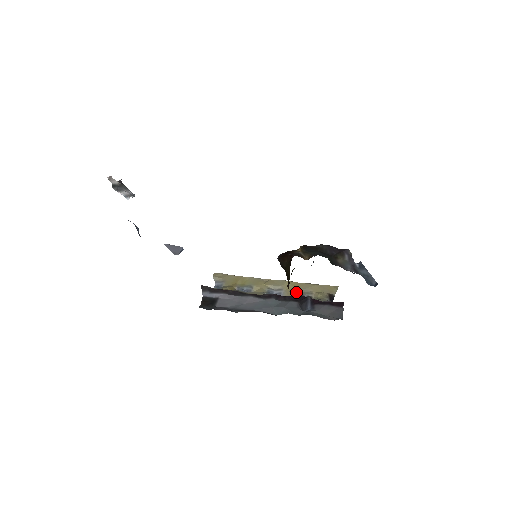
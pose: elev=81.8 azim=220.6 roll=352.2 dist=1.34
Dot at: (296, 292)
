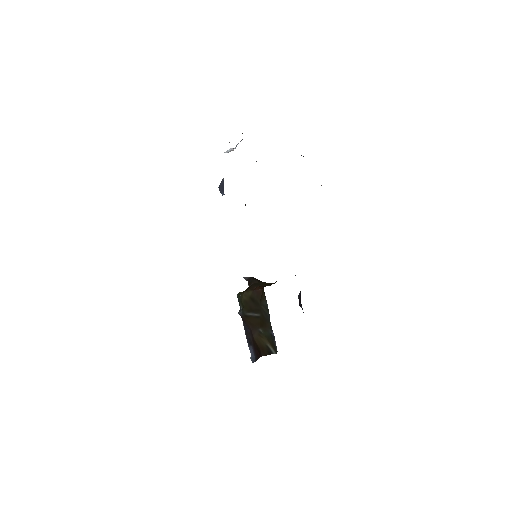
Dot at: occluded
